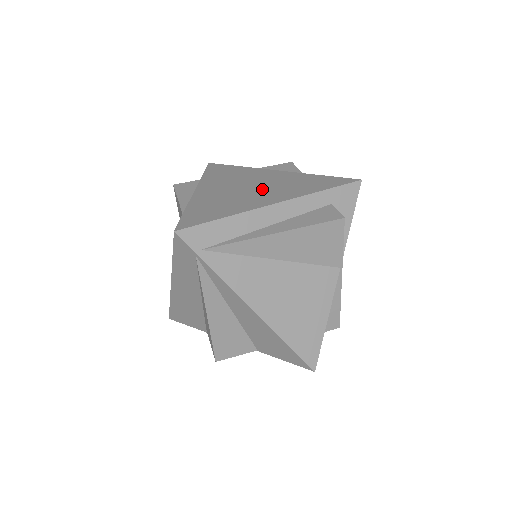
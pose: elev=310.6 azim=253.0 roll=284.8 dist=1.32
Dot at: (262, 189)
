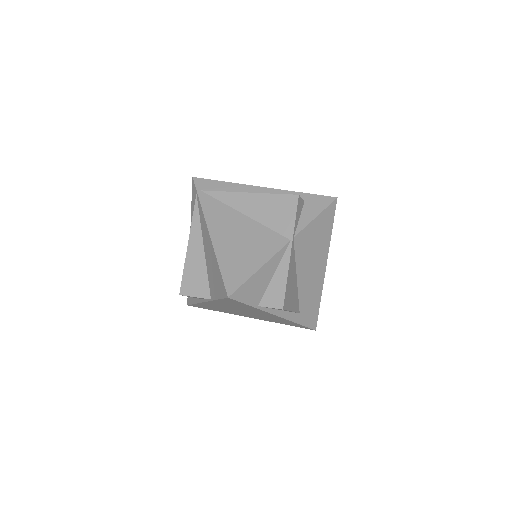
Dot at: occluded
